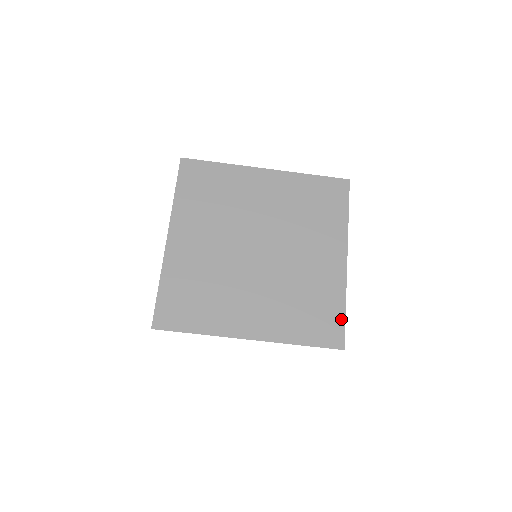
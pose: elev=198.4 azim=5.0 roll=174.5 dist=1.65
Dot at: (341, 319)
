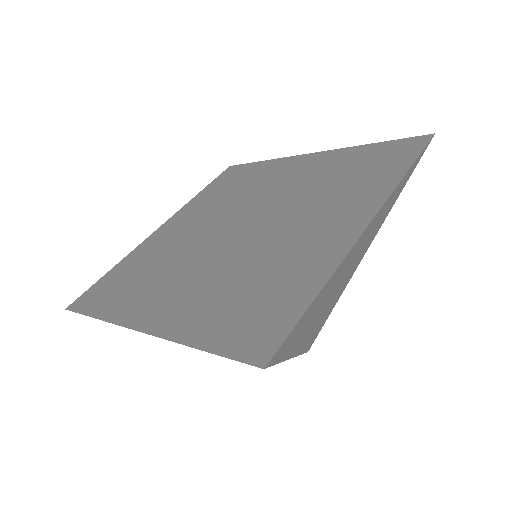
Dot at: (387, 144)
